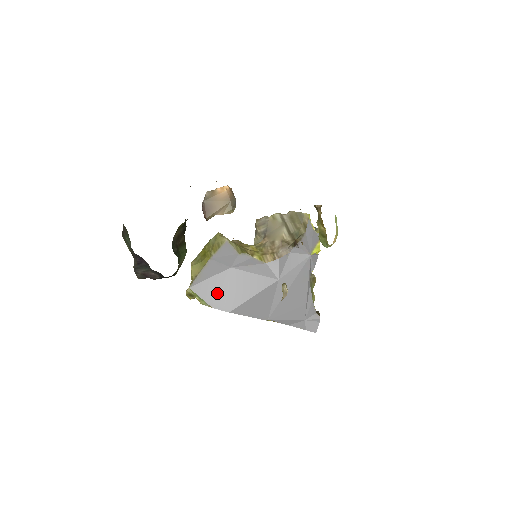
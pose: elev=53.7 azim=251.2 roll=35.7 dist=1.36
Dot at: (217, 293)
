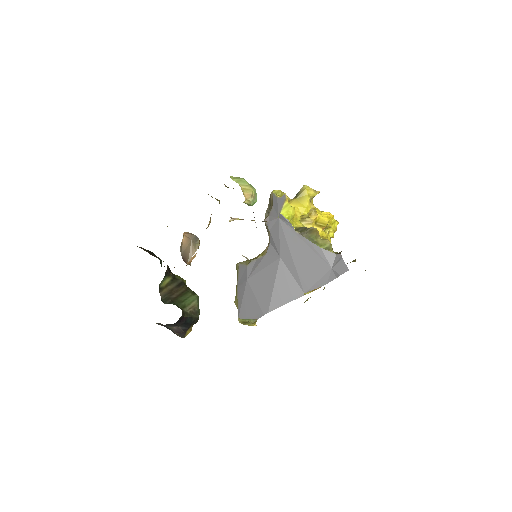
Dot at: (253, 306)
